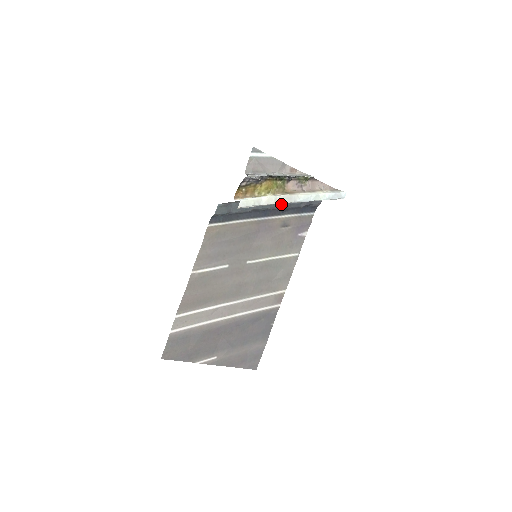
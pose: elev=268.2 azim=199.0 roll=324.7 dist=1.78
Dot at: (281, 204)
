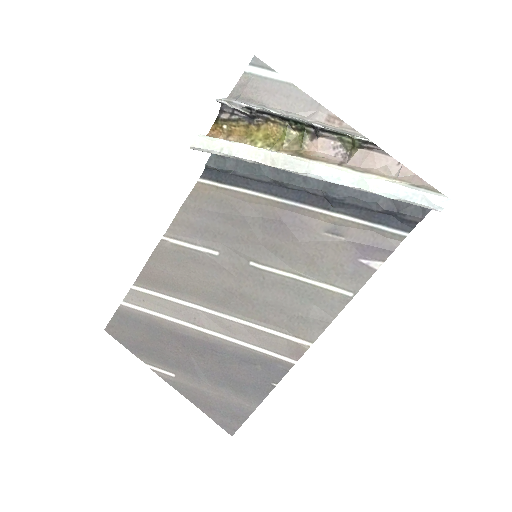
Dot at: (330, 189)
